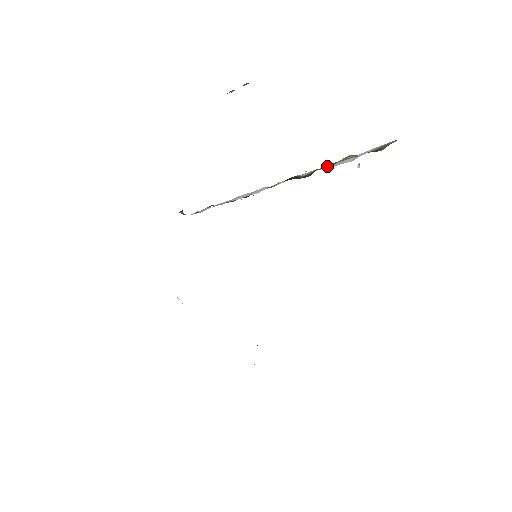
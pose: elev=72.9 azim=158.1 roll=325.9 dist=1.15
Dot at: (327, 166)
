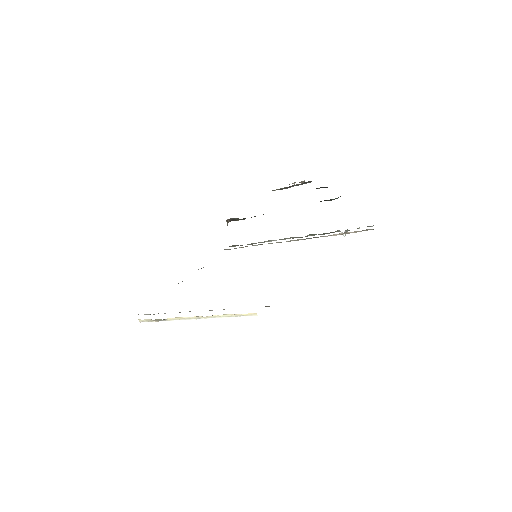
Dot at: occluded
